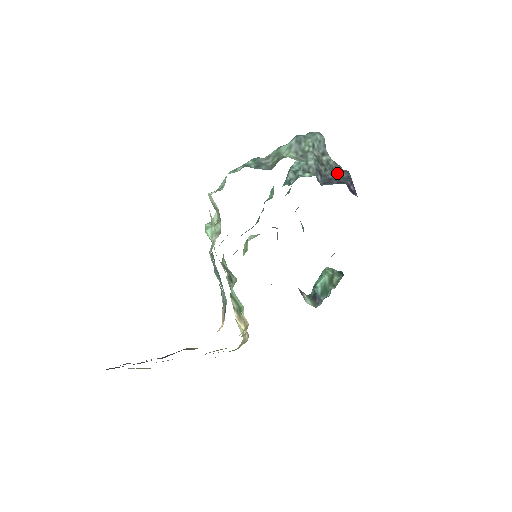
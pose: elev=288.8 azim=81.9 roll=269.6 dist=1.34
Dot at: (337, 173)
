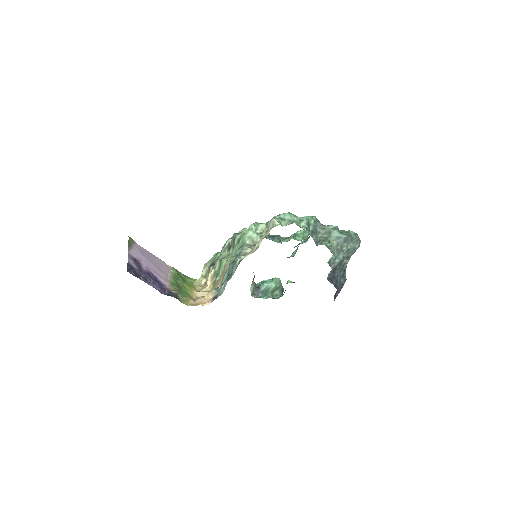
Dot at: (341, 275)
